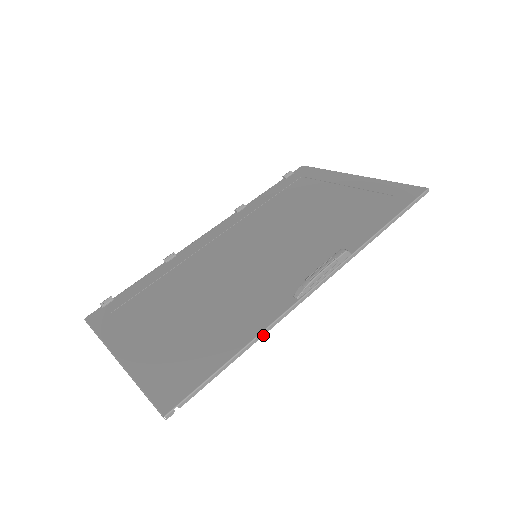
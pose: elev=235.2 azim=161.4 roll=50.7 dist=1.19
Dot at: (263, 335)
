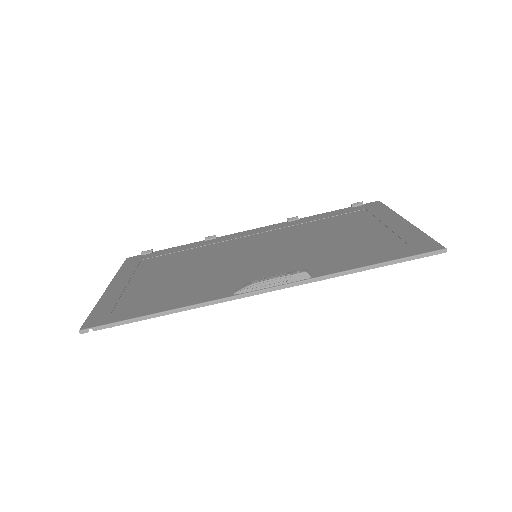
Dot at: occluded
